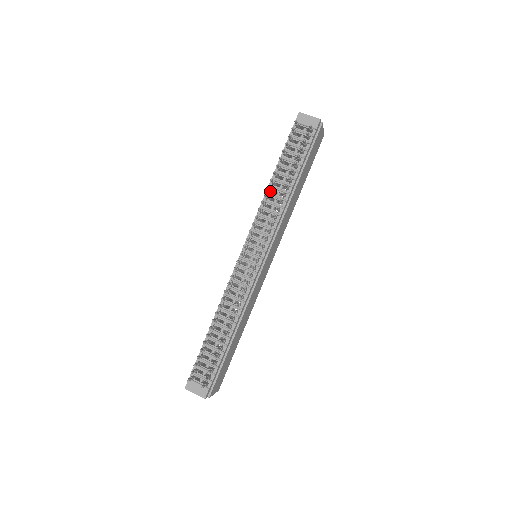
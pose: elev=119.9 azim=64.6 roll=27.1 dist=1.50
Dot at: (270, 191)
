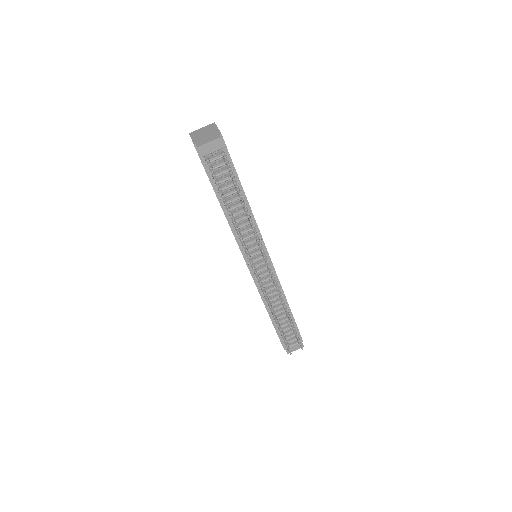
Dot at: (234, 222)
